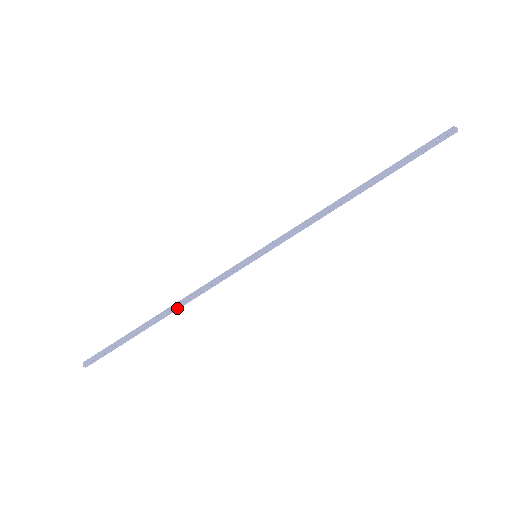
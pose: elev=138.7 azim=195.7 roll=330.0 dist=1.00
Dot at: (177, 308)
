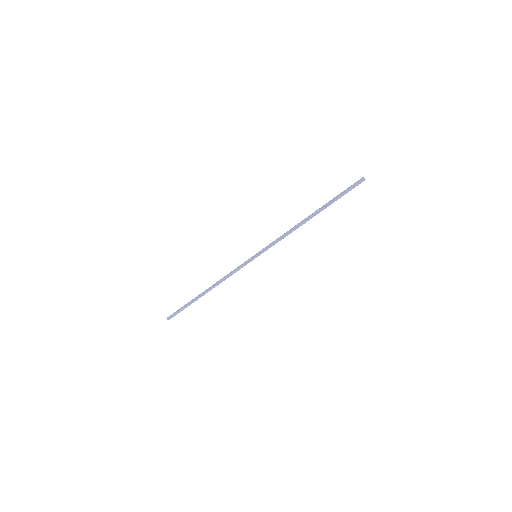
Dot at: (215, 286)
